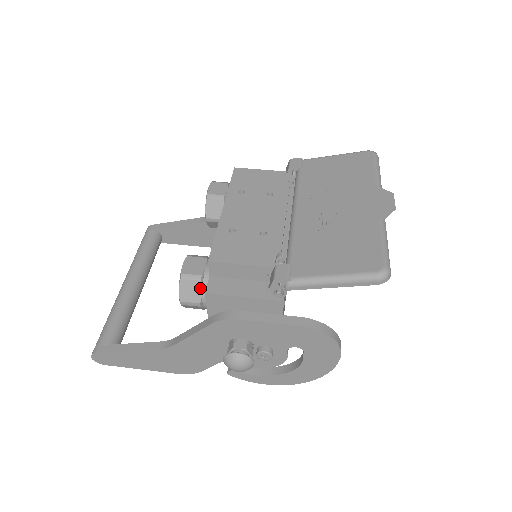
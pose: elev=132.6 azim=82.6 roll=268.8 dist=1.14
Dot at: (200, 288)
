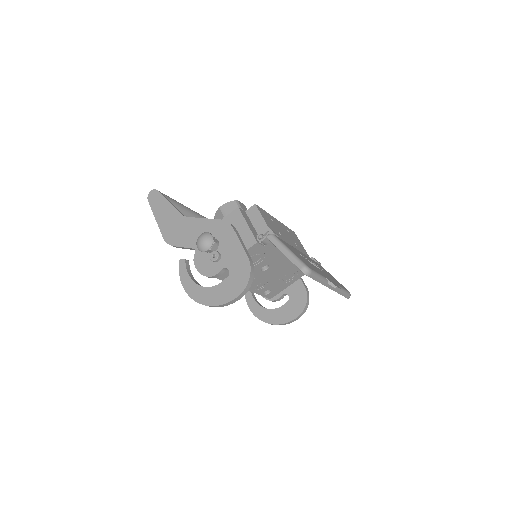
Dot at: occluded
